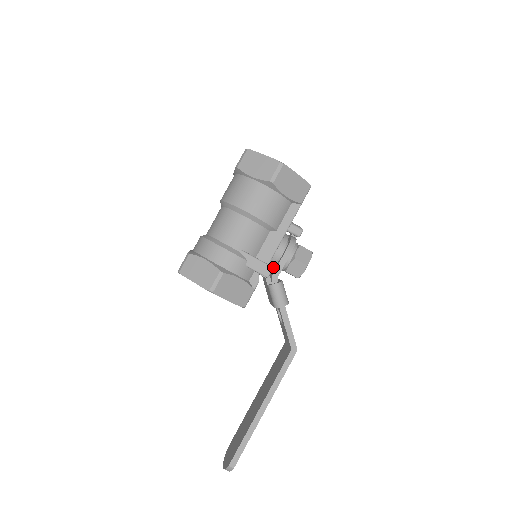
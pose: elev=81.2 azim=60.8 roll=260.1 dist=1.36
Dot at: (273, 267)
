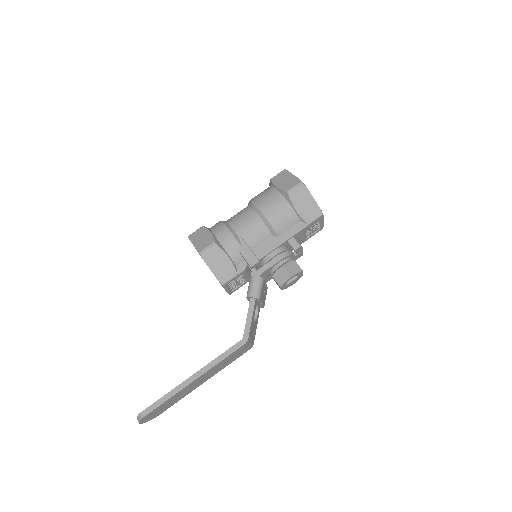
Dot at: occluded
